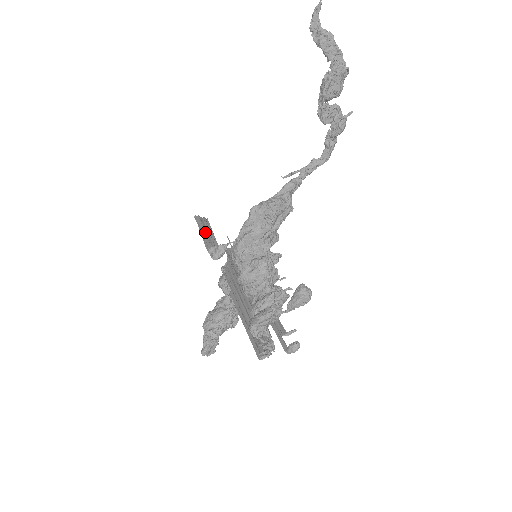
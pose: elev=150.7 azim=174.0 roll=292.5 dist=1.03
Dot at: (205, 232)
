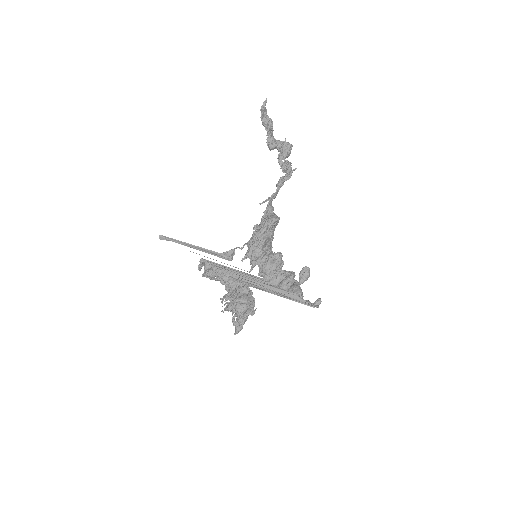
Dot at: (192, 245)
